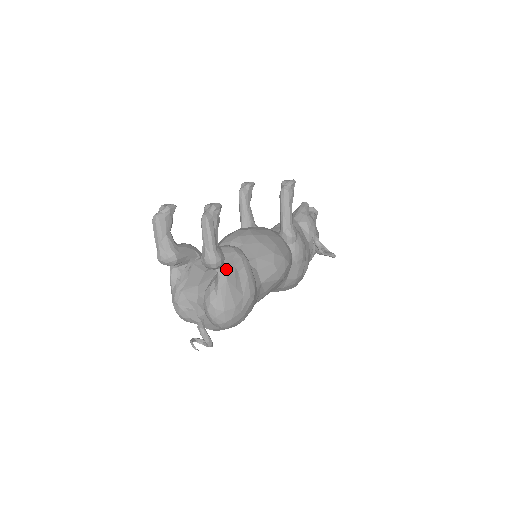
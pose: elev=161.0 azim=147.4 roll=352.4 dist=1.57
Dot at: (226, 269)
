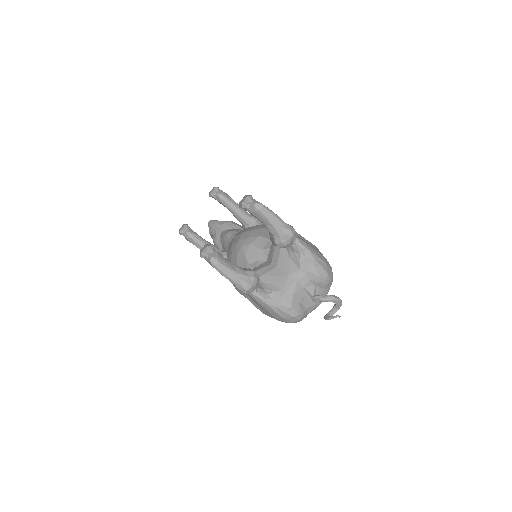
Dot at: (296, 236)
